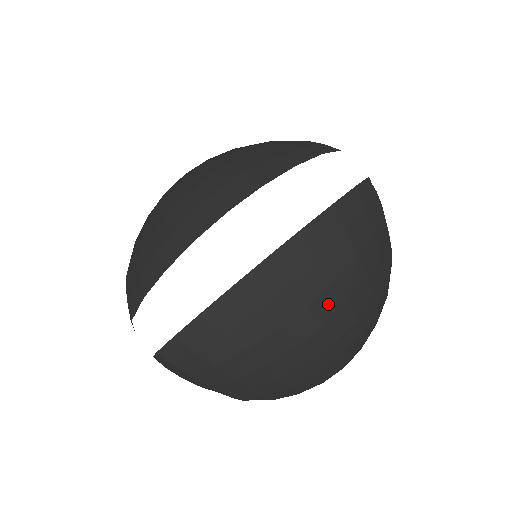
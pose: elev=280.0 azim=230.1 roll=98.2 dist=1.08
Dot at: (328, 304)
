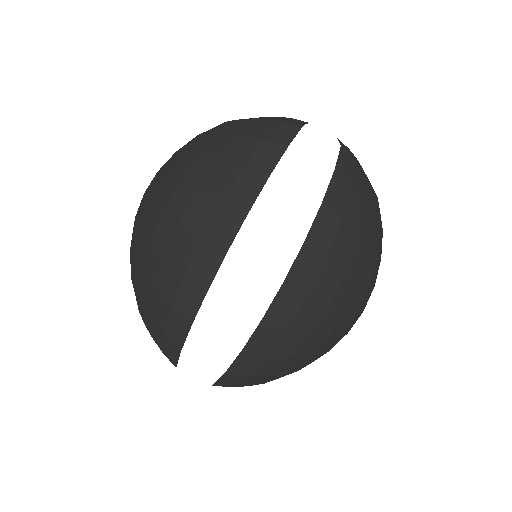
Dot at: (346, 291)
